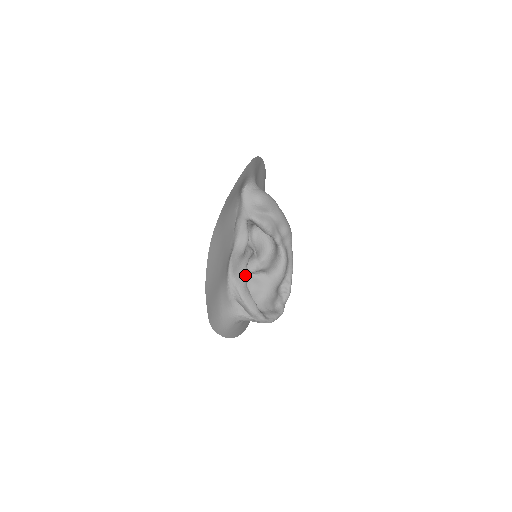
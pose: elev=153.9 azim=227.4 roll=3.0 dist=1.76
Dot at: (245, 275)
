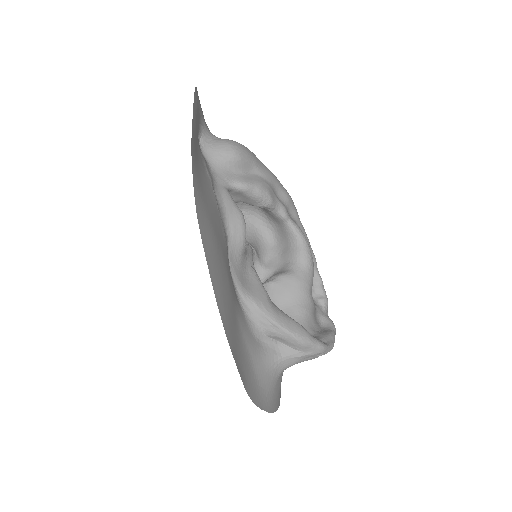
Dot at: (261, 285)
